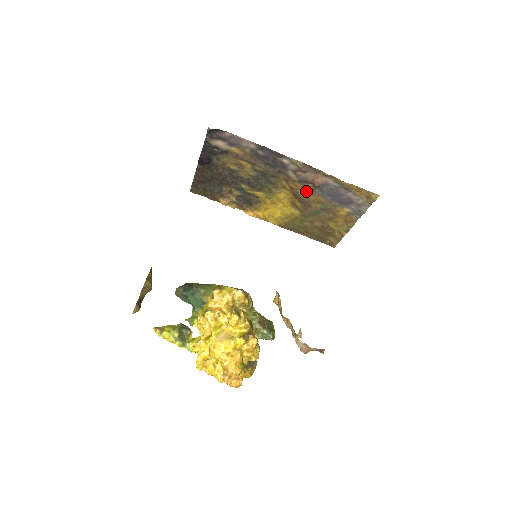
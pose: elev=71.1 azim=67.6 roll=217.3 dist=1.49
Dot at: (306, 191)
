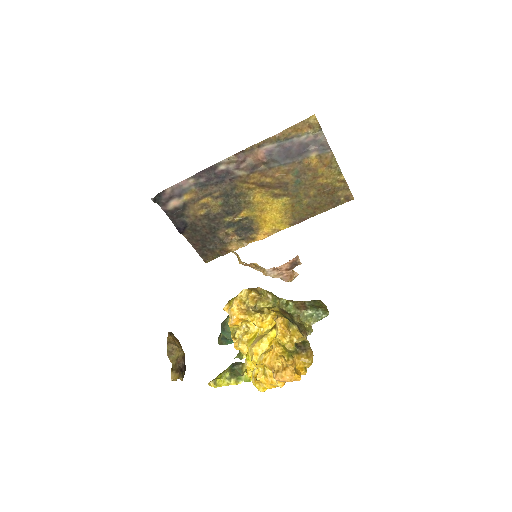
Dot at: (267, 174)
